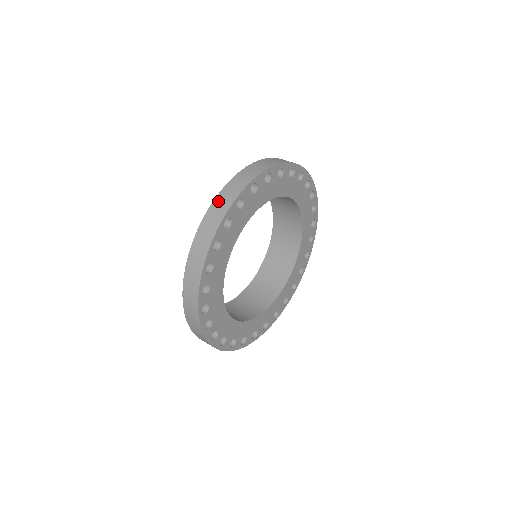
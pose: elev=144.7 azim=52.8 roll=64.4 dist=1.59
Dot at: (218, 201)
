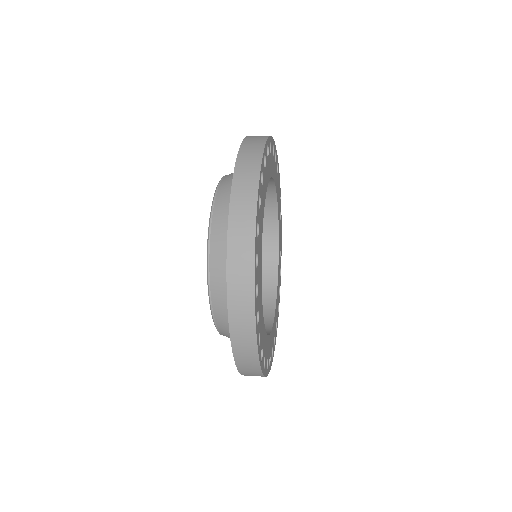
Dot at: (239, 178)
